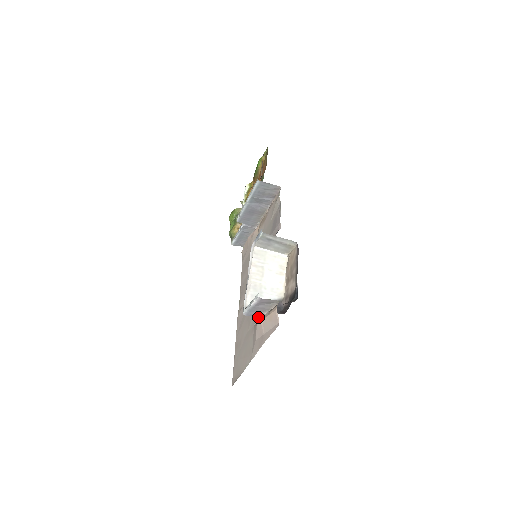
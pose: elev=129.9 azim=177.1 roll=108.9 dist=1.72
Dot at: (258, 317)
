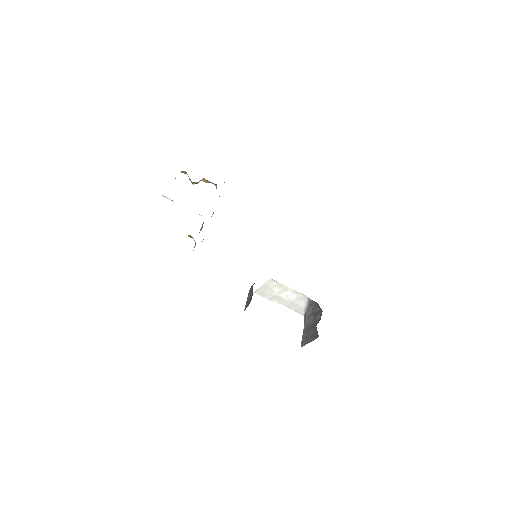
Dot at: occluded
